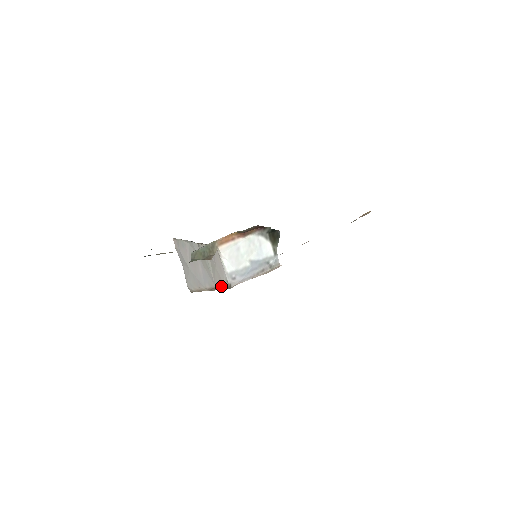
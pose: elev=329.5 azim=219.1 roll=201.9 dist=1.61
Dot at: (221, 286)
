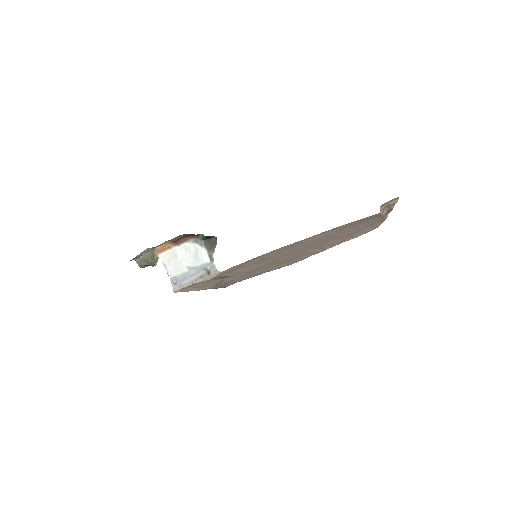
Dot at: occluded
